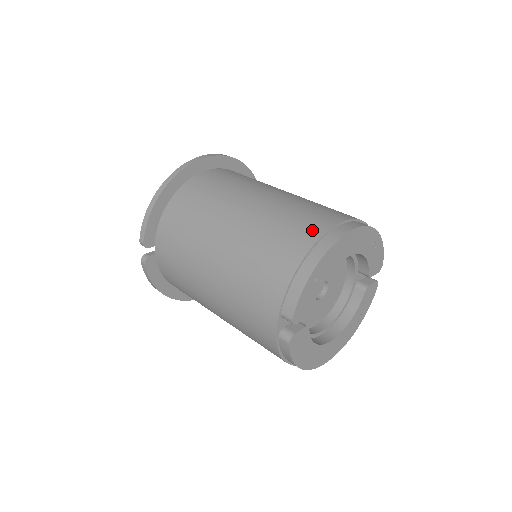
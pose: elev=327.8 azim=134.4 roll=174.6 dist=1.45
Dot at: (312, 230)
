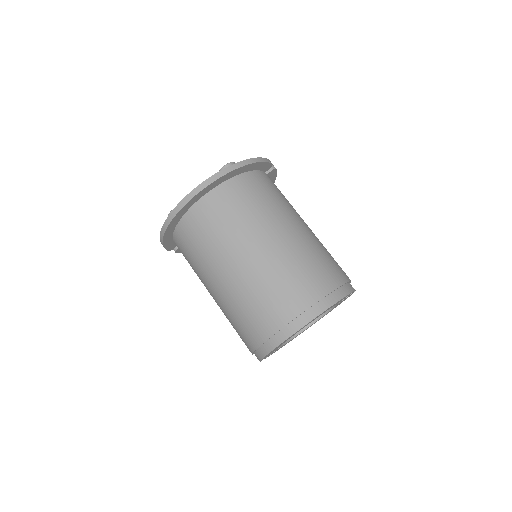
Dot at: (266, 327)
